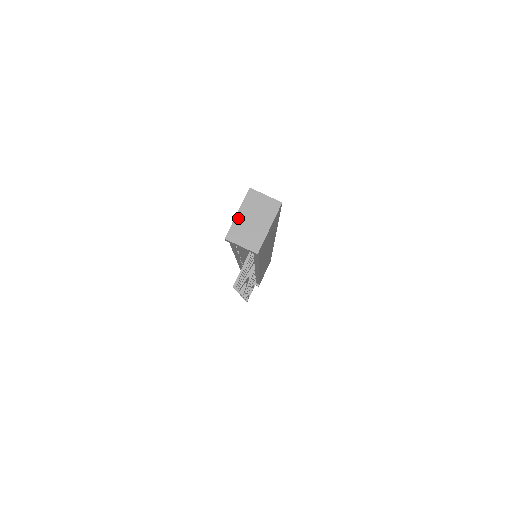
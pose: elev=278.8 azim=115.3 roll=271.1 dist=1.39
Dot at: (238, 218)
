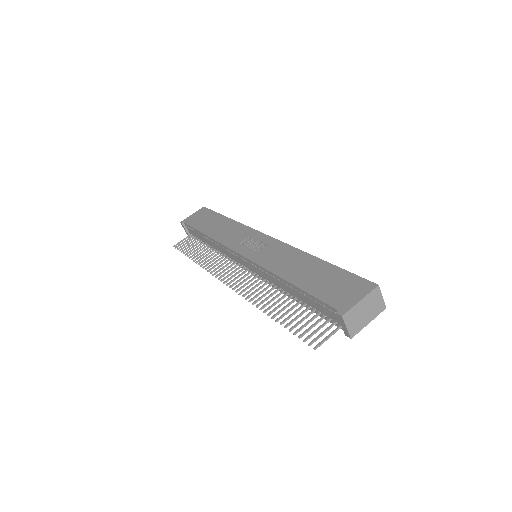
Dot at: (359, 305)
